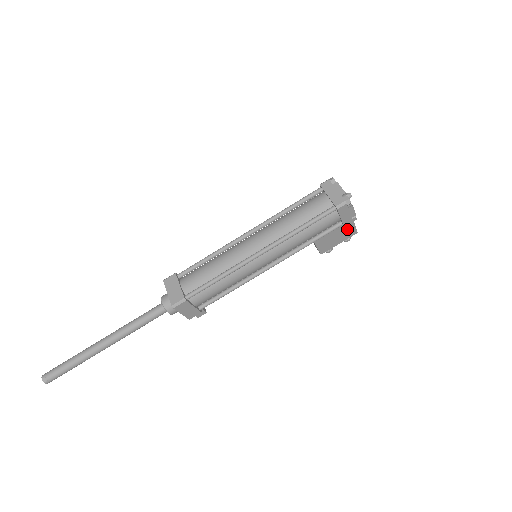
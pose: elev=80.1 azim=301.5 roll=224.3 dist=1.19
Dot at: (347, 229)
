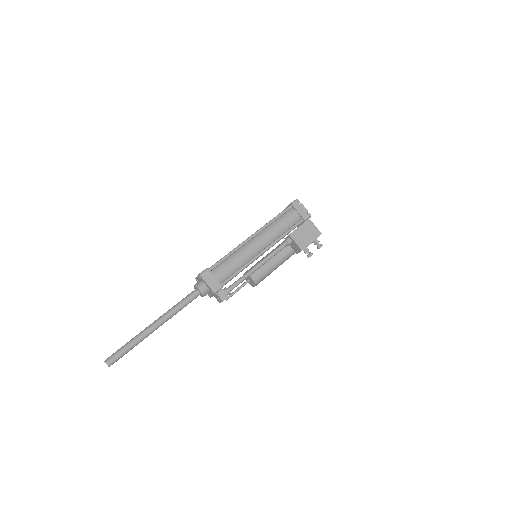
Dot at: (311, 229)
